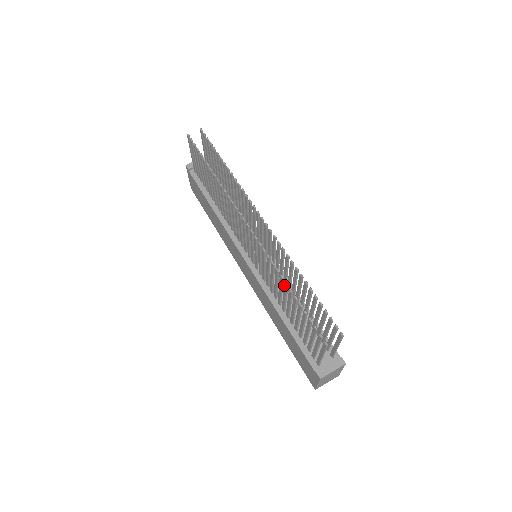
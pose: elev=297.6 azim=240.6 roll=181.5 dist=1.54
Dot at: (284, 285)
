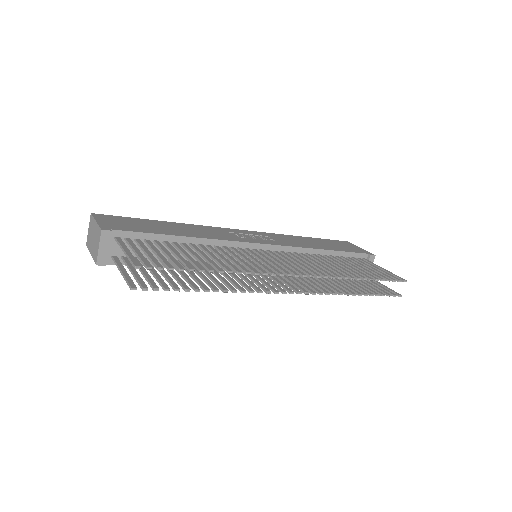
Dot at: occluded
